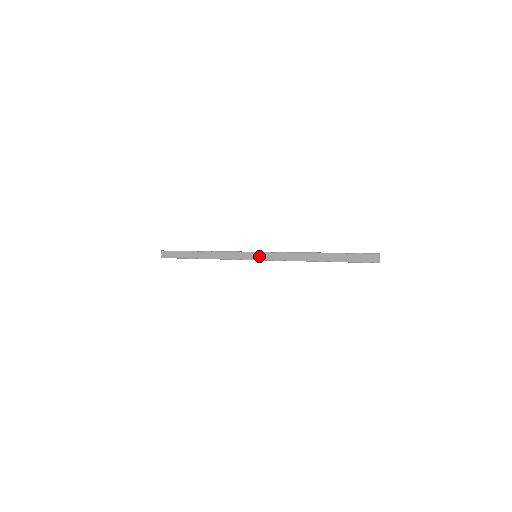
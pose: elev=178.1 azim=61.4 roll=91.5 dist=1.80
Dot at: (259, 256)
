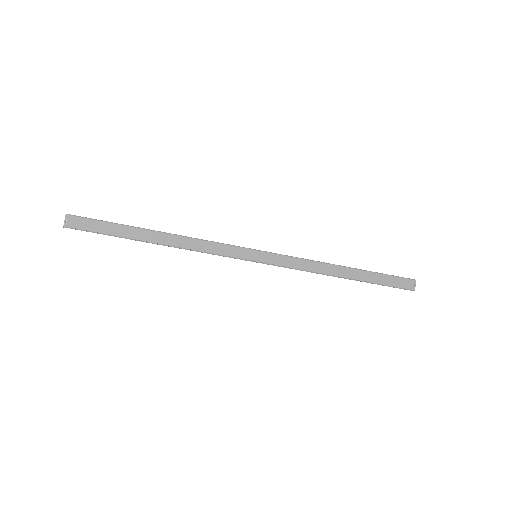
Dot at: (261, 257)
